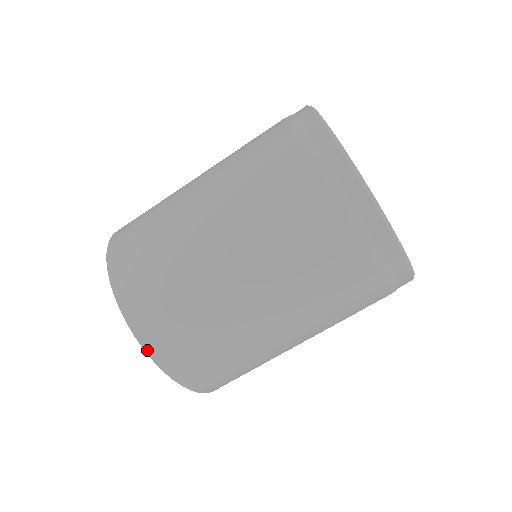
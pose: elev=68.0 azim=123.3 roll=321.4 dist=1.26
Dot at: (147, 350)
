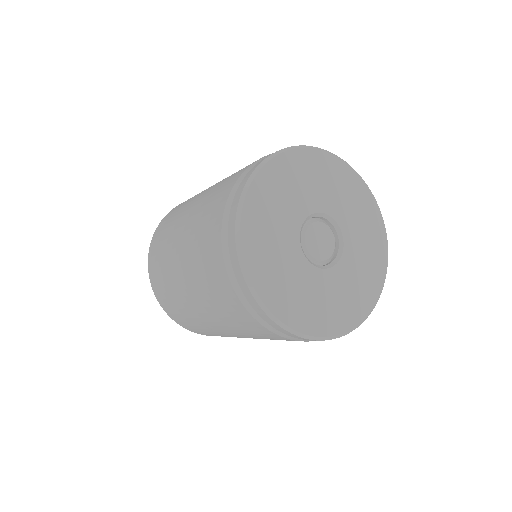
Dot at: occluded
